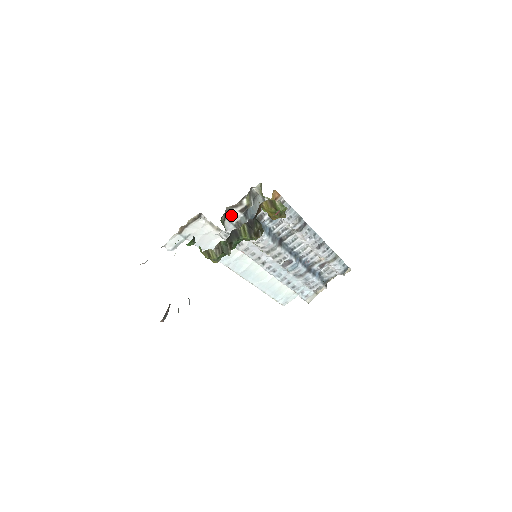
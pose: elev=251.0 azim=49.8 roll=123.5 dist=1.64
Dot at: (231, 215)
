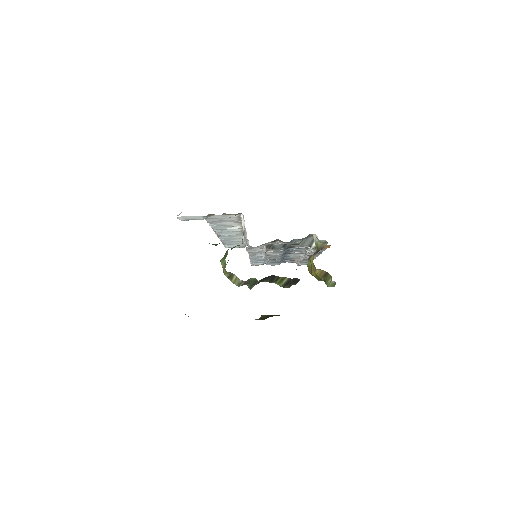
Dot at: occluded
